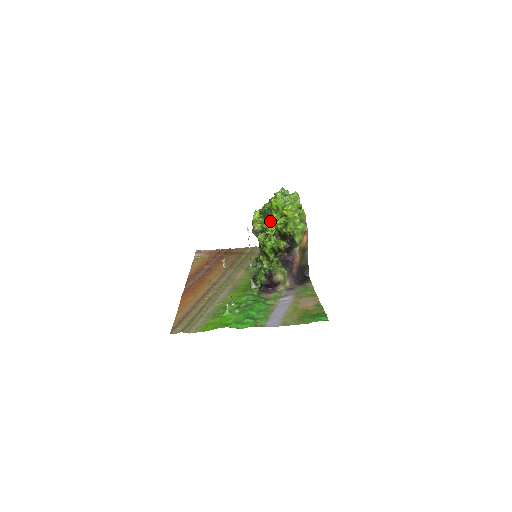
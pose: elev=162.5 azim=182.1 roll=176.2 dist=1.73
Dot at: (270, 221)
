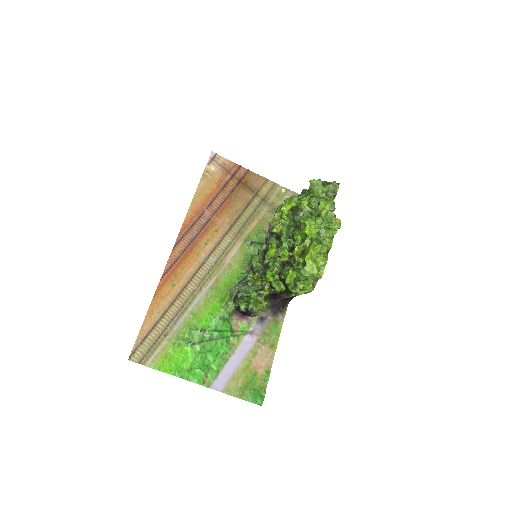
Dot at: (293, 229)
